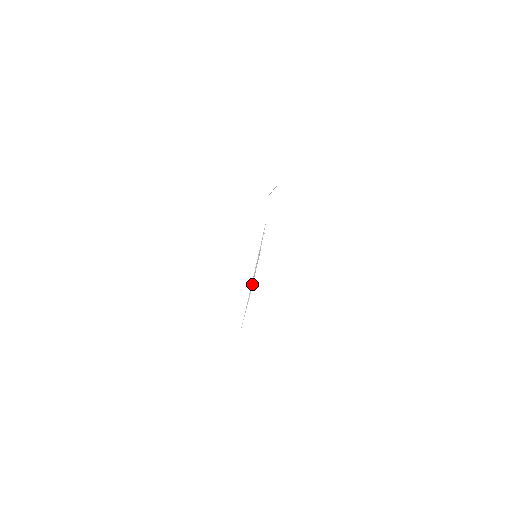
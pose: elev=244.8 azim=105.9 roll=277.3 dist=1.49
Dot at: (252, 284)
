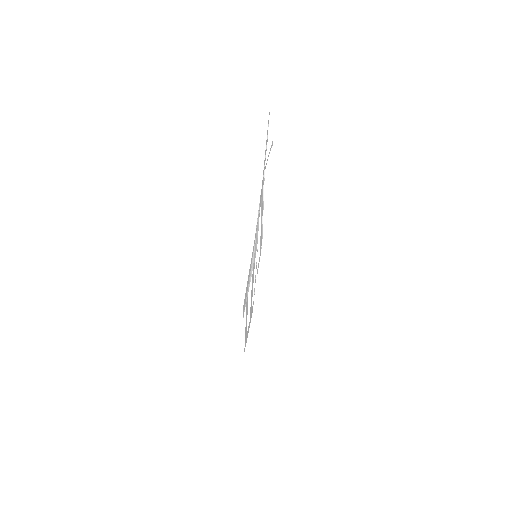
Dot at: (253, 259)
